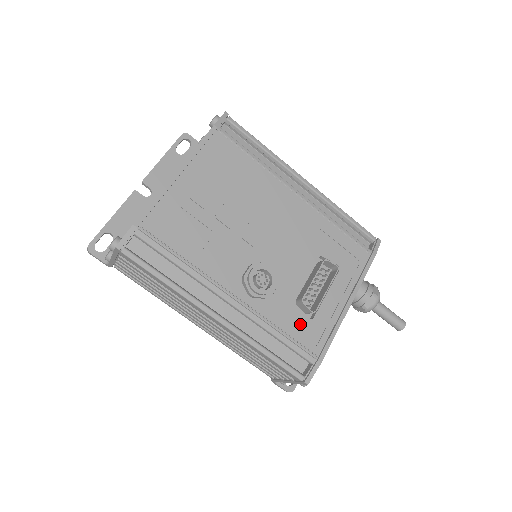
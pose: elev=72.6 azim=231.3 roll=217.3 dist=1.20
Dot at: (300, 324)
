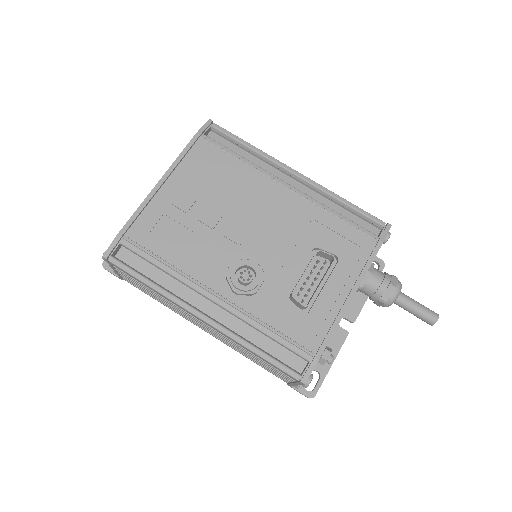
Dot at: (293, 320)
